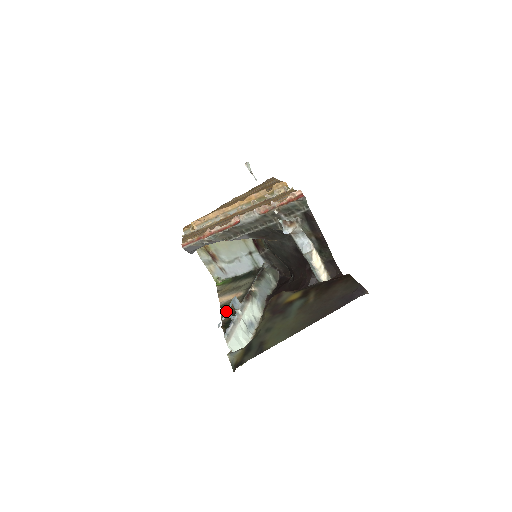
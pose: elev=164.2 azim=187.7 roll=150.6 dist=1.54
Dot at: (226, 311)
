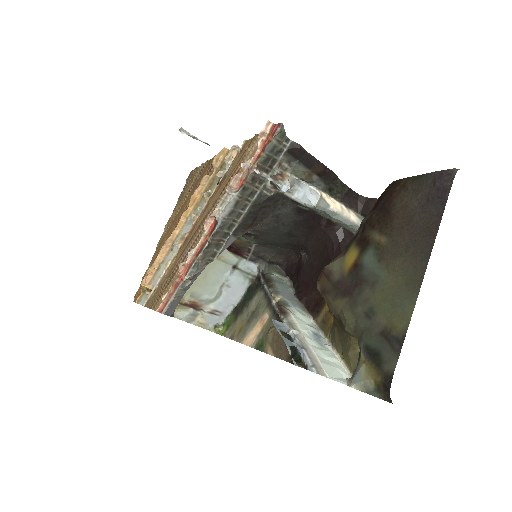
Dot at: (273, 346)
